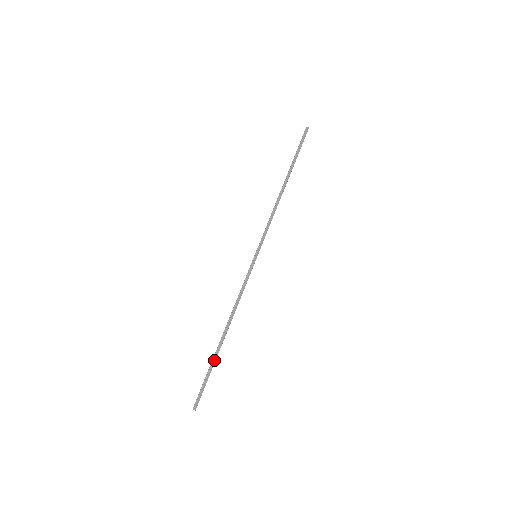
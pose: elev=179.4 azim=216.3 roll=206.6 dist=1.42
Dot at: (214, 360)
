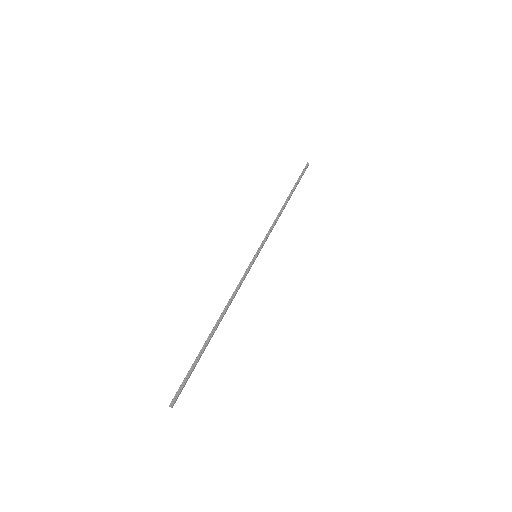
Dot at: (203, 352)
